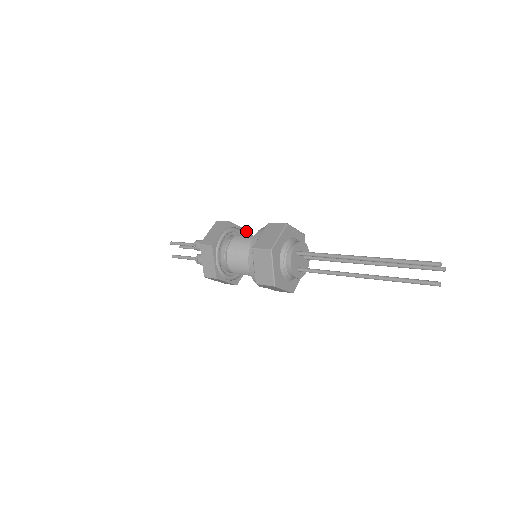
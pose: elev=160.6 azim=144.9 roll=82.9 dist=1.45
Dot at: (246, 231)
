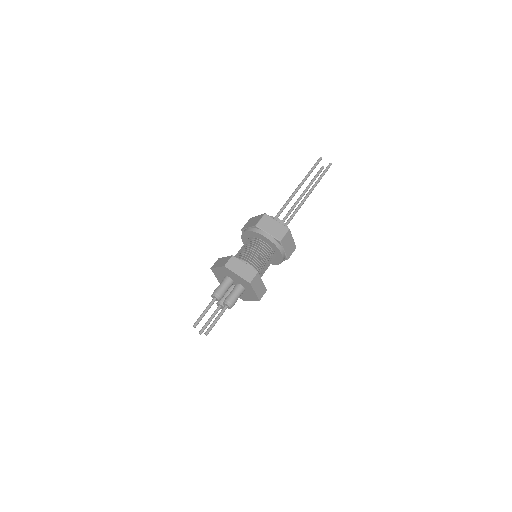
Dot at: occluded
